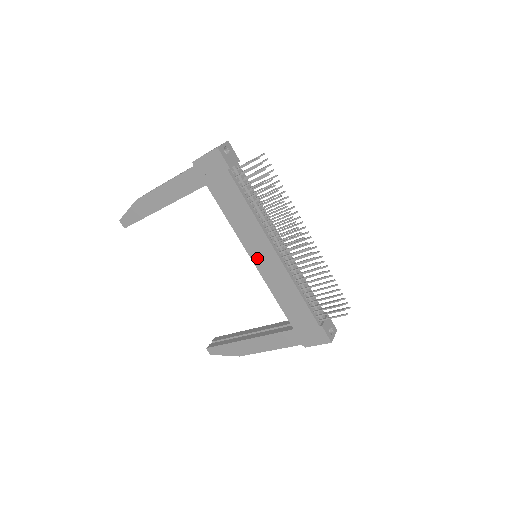
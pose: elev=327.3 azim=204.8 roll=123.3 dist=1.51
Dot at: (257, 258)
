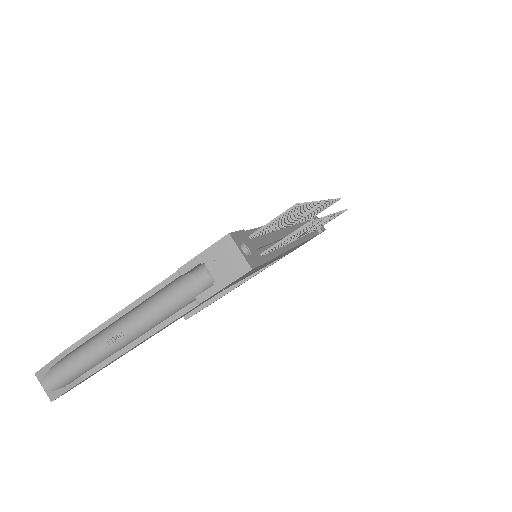
Dot at: occluded
